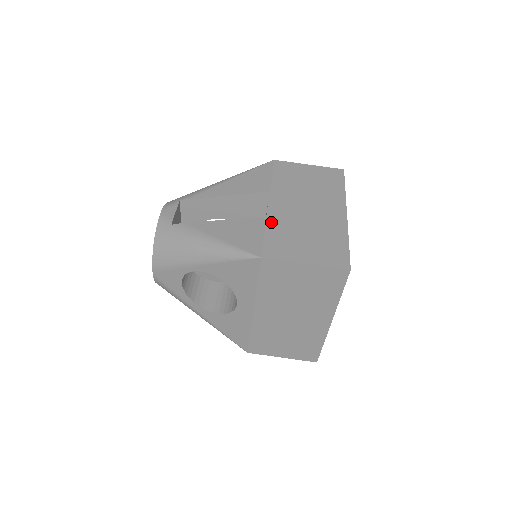
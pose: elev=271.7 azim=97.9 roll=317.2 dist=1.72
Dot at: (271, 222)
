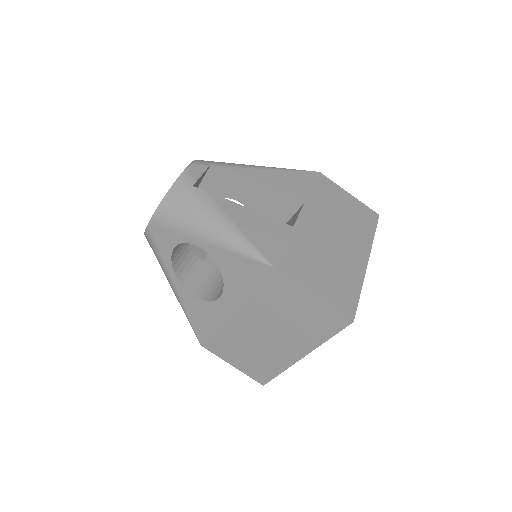
Dot at: (296, 235)
